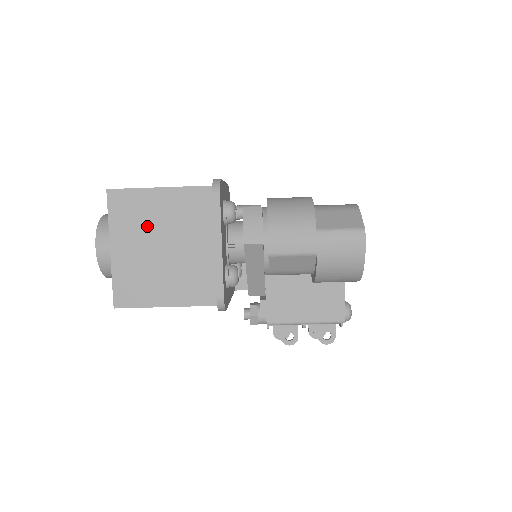
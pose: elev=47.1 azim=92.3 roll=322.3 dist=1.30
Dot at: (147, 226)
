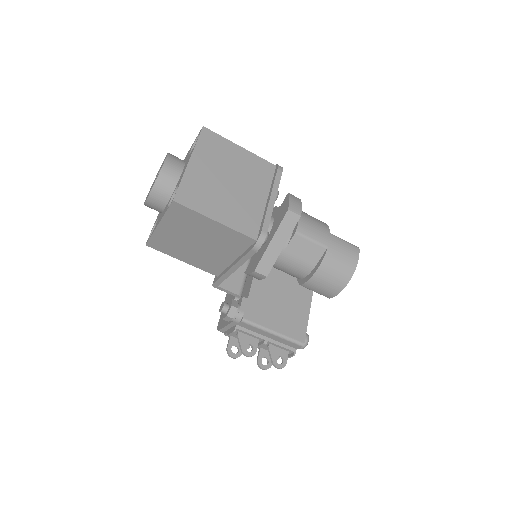
Dot at: (223, 163)
